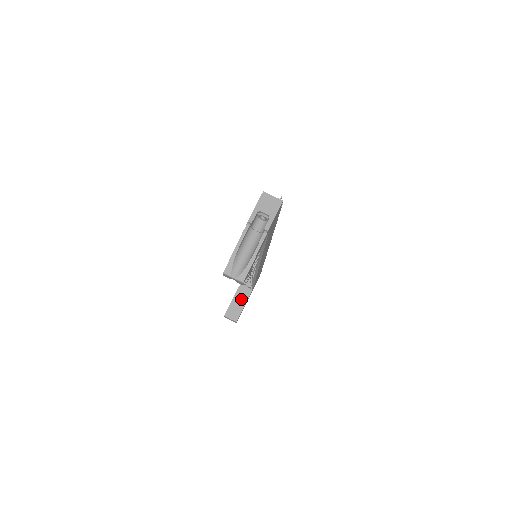
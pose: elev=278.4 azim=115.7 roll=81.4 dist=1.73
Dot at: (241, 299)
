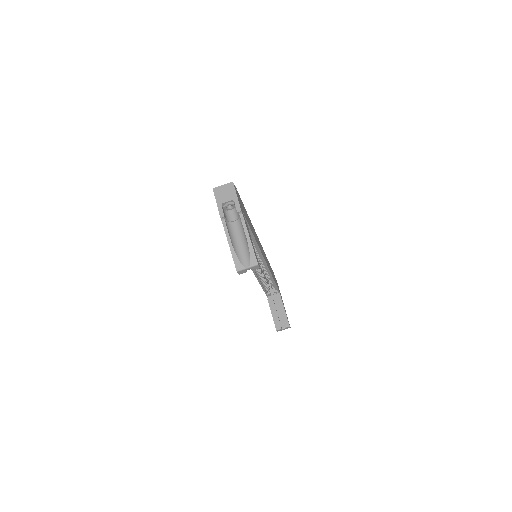
Dot at: (277, 307)
